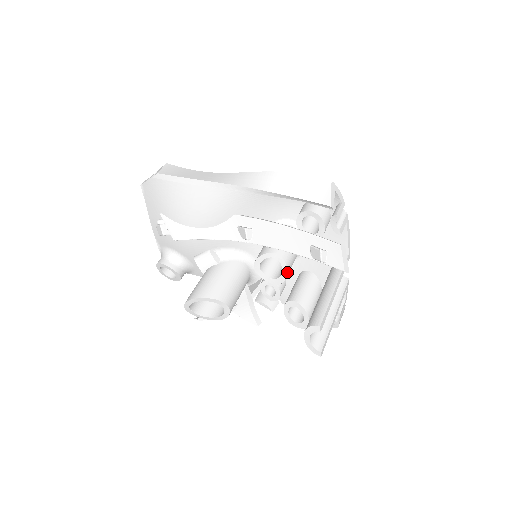
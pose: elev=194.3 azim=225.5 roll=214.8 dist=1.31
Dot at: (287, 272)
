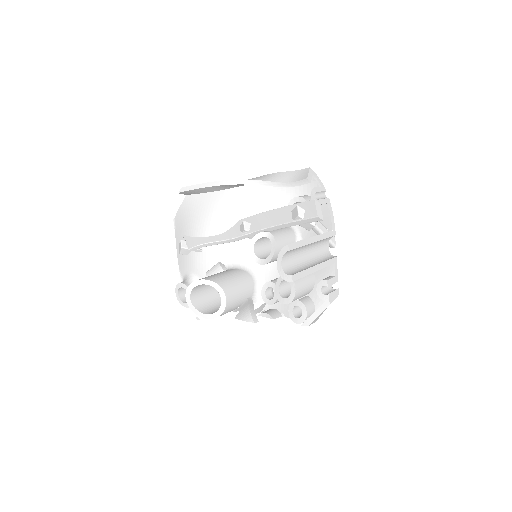
Dot at: (275, 246)
